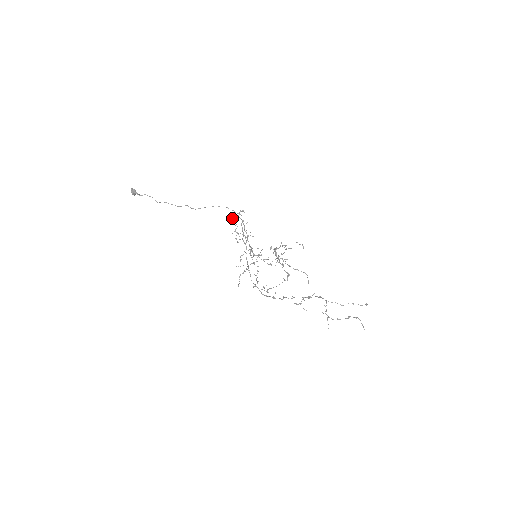
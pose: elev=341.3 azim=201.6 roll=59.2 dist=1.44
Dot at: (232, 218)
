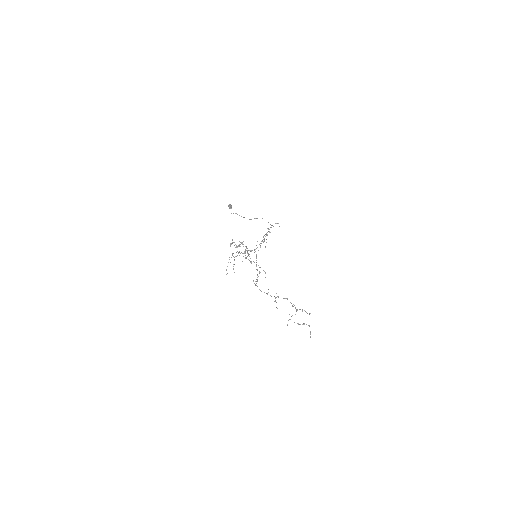
Dot at: occluded
